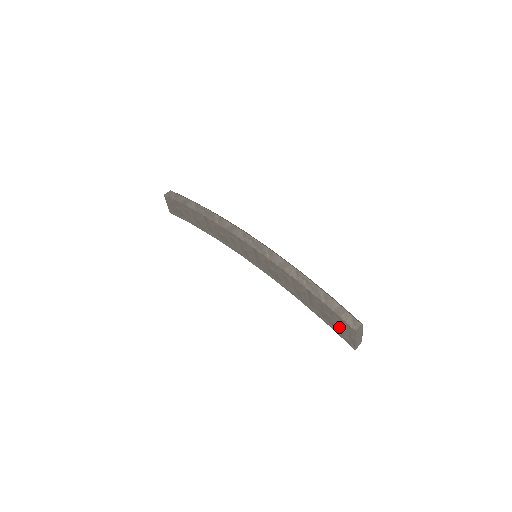
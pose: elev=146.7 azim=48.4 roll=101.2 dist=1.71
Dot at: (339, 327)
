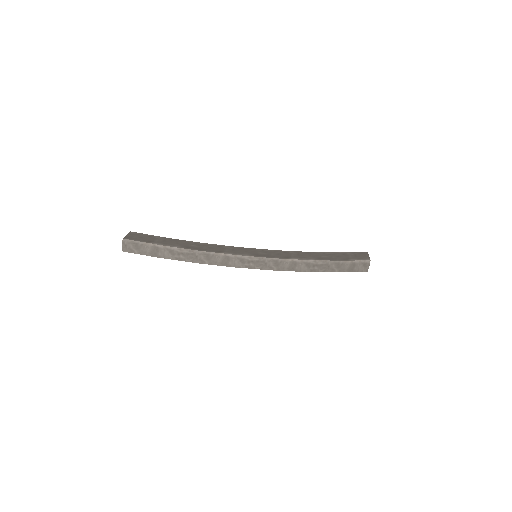
Dot at: occluded
